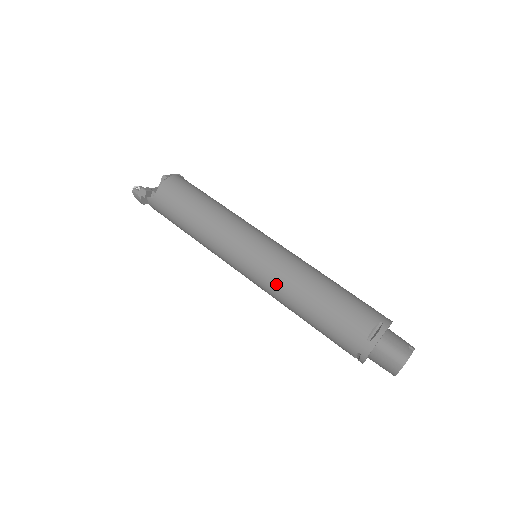
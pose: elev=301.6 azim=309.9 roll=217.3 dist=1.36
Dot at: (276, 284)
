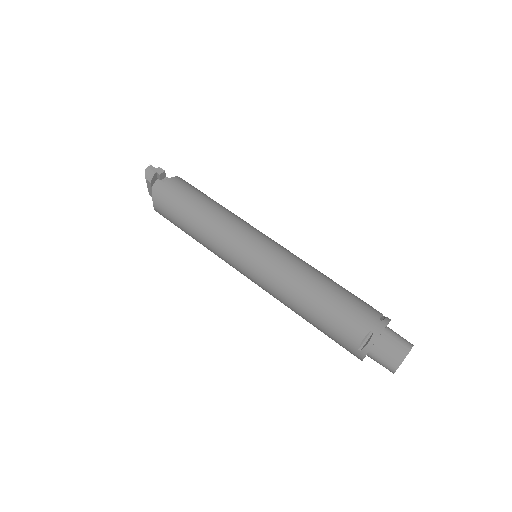
Dot at: (290, 265)
